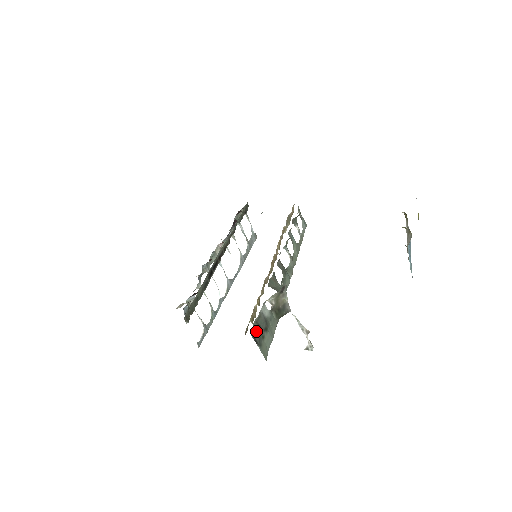
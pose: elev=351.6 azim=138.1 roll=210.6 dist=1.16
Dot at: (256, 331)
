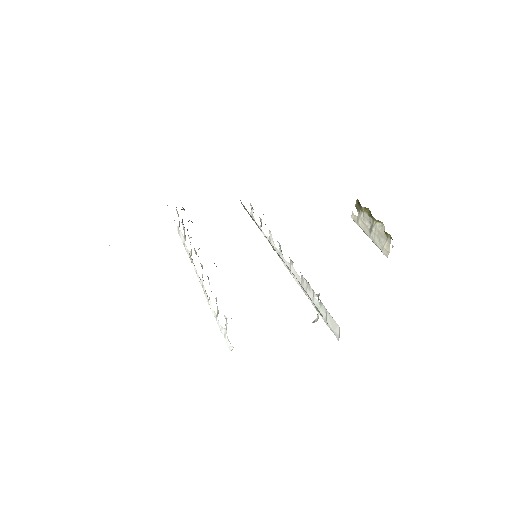
Dot at: occluded
